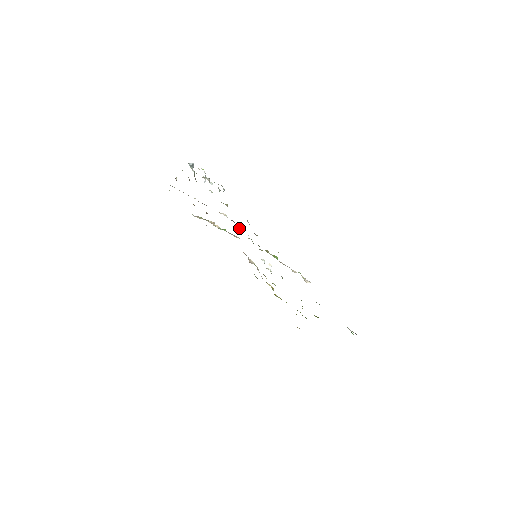
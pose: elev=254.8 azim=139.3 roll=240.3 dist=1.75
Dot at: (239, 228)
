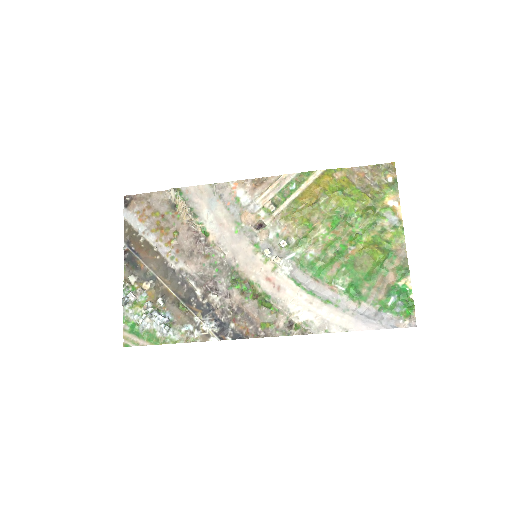
Dot at: (214, 284)
